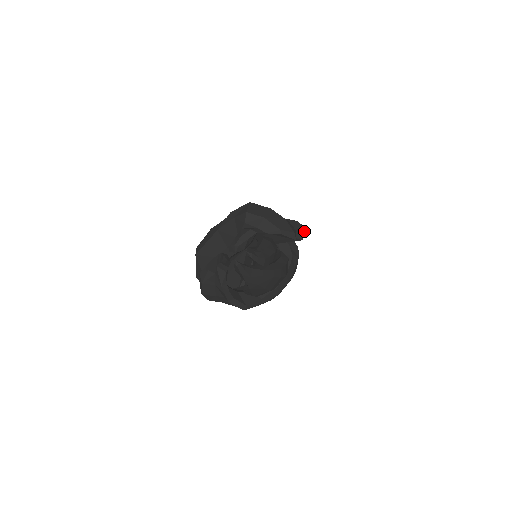
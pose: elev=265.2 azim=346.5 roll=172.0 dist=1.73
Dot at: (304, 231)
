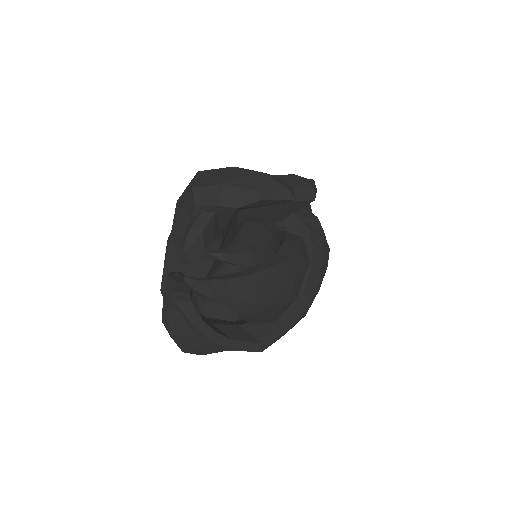
Dot at: (312, 185)
